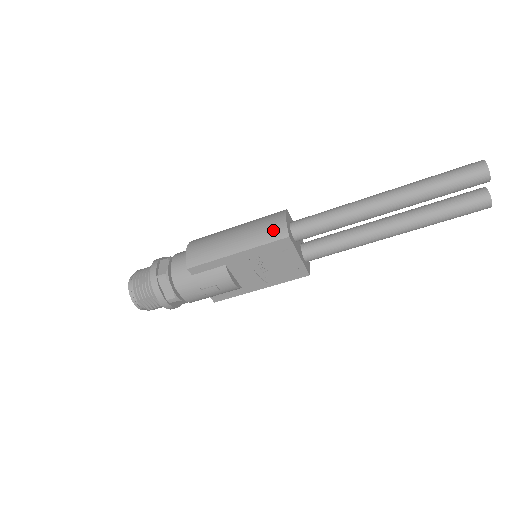
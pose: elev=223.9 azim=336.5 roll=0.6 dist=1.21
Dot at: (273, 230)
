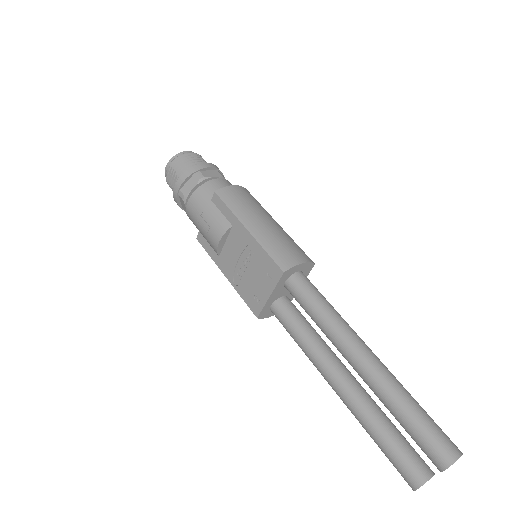
Dot at: (285, 254)
